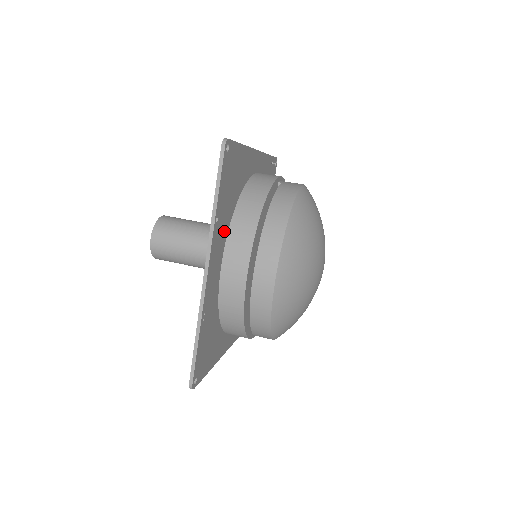
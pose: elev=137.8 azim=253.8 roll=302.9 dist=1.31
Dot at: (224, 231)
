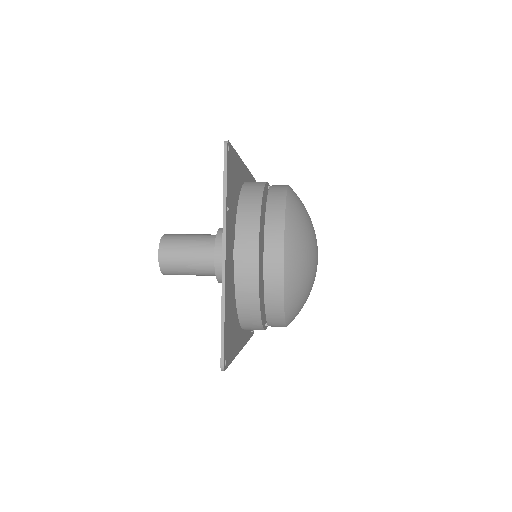
Dot at: (232, 224)
